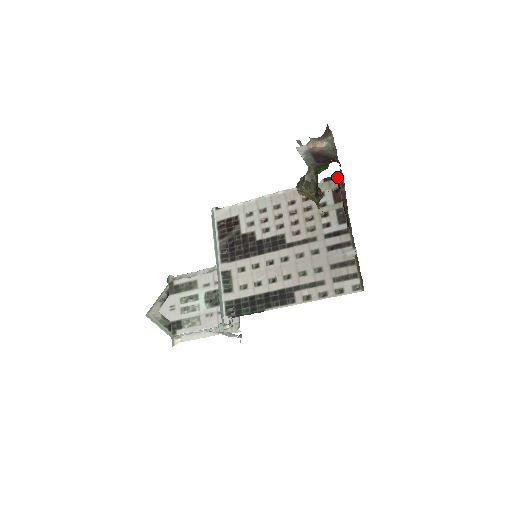
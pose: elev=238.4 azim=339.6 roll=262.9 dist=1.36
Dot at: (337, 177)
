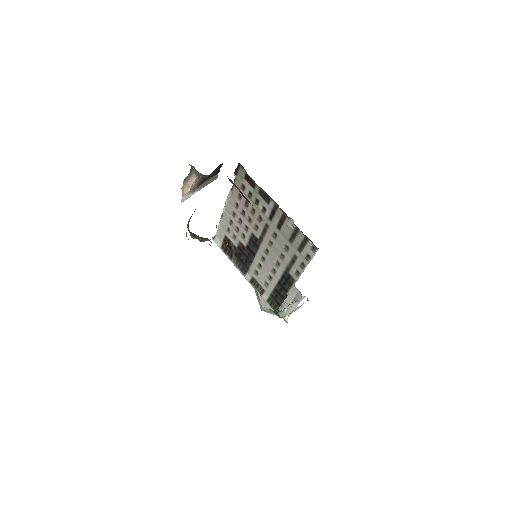
Dot at: (238, 166)
